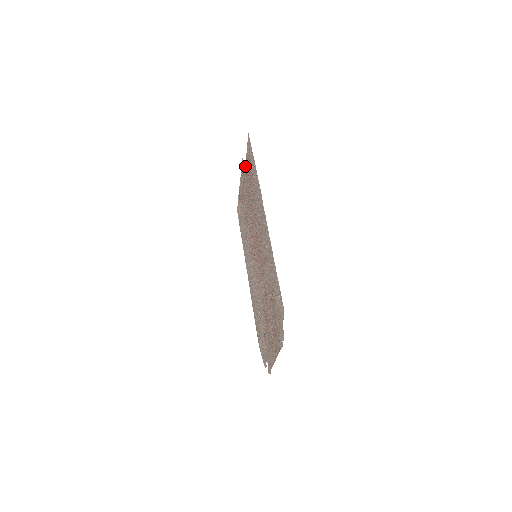
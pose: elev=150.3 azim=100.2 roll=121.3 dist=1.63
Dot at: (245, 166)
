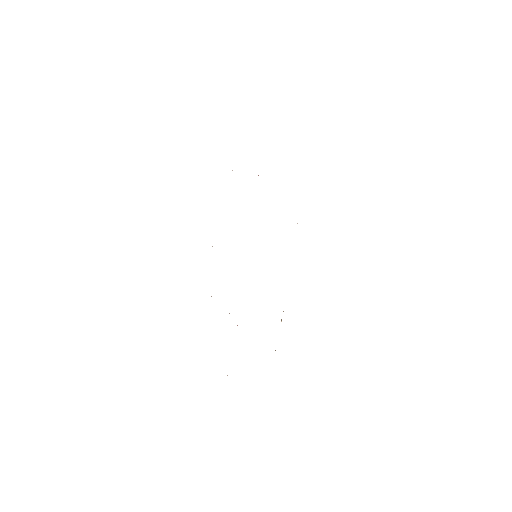
Dot at: occluded
